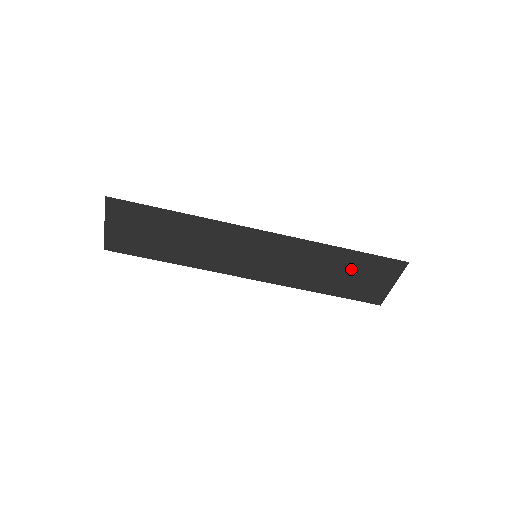
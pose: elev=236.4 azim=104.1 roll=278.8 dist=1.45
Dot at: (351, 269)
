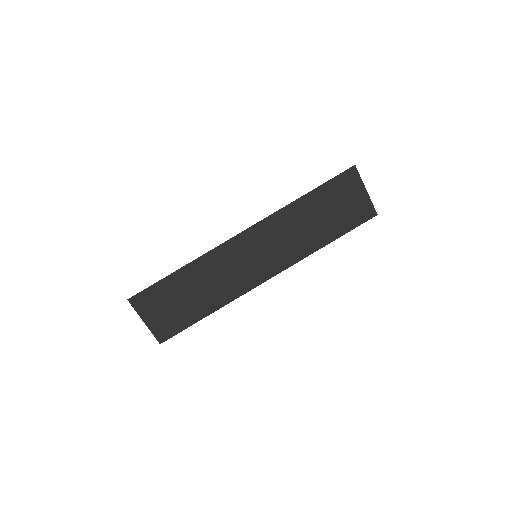
Dot at: (325, 206)
